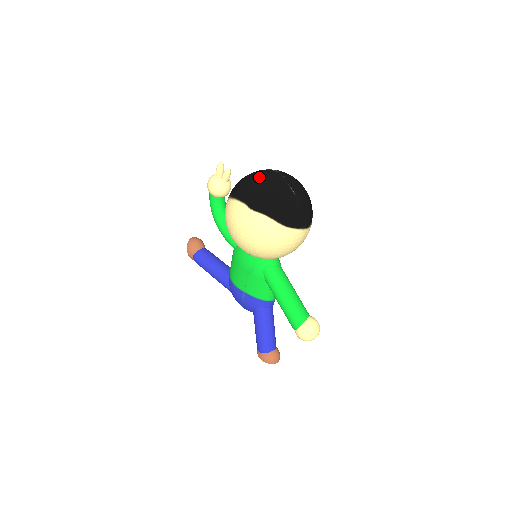
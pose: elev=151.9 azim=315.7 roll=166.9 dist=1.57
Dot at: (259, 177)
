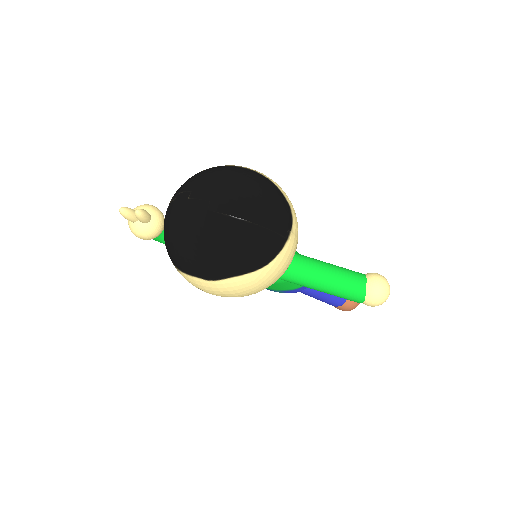
Dot at: (181, 231)
